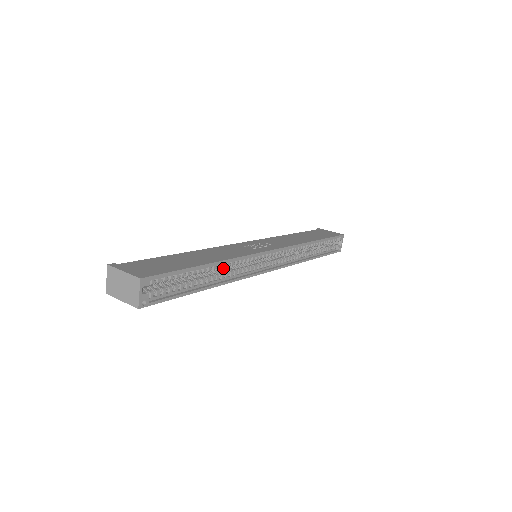
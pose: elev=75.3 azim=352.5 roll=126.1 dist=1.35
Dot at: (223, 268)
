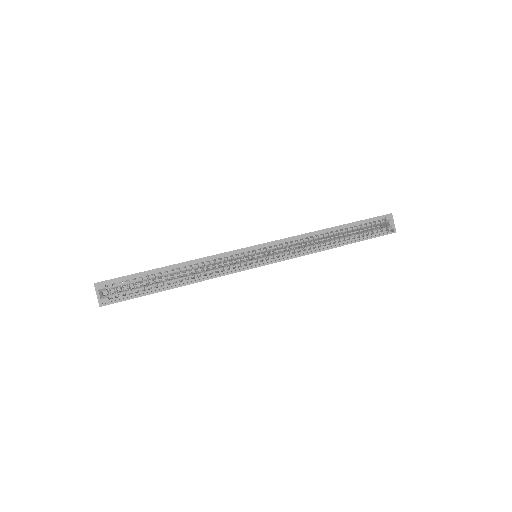
Dot at: (201, 270)
